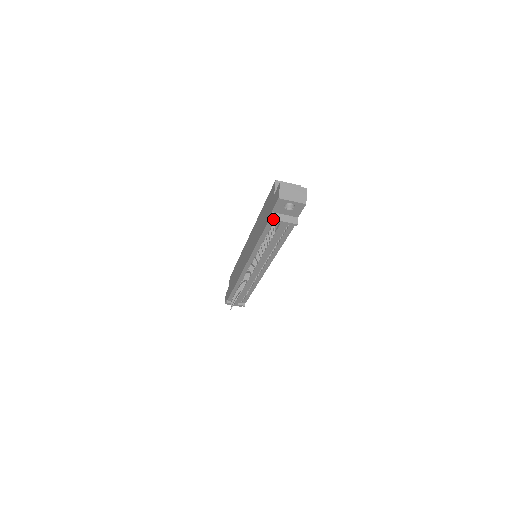
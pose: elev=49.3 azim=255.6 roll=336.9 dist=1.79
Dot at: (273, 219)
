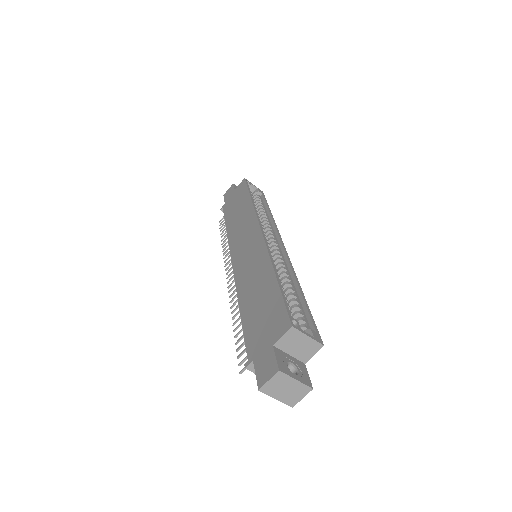
Dot at: (248, 369)
